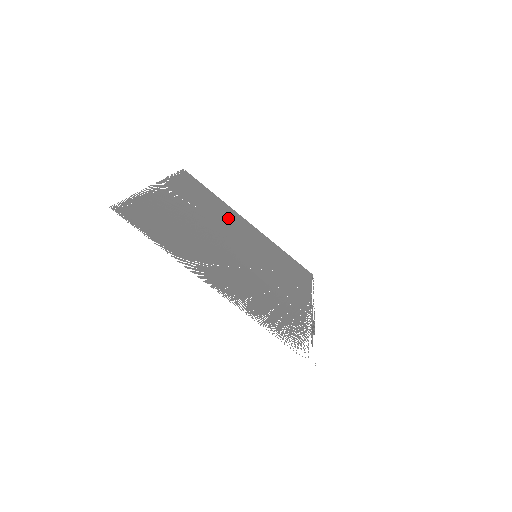
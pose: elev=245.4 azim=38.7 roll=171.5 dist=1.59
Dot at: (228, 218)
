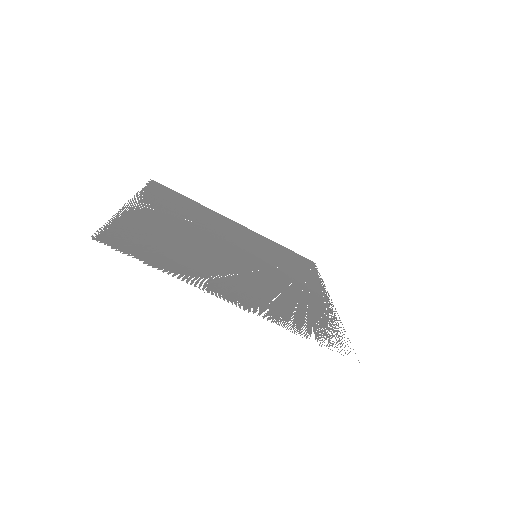
Dot at: (214, 222)
